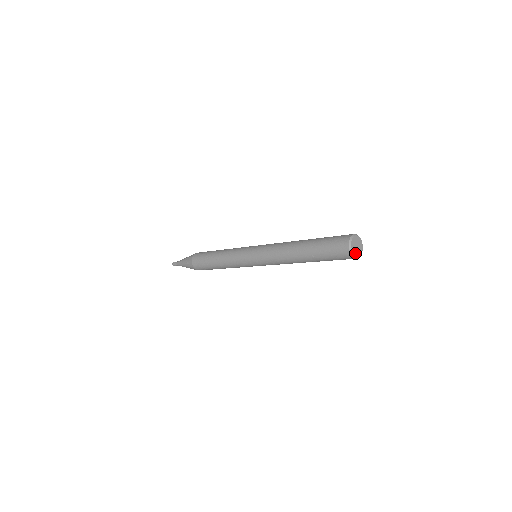
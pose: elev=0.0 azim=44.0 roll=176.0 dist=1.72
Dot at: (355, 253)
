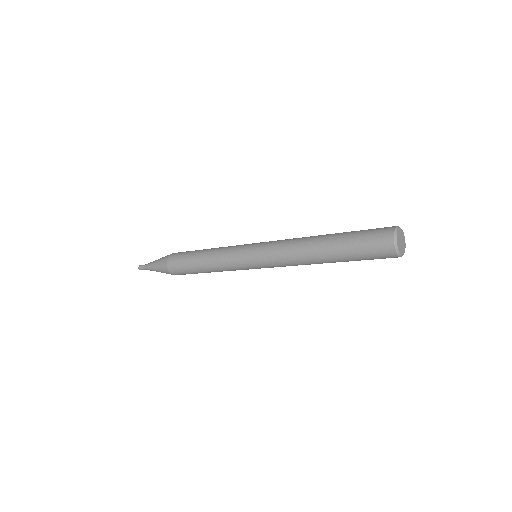
Dot at: (400, 251)
